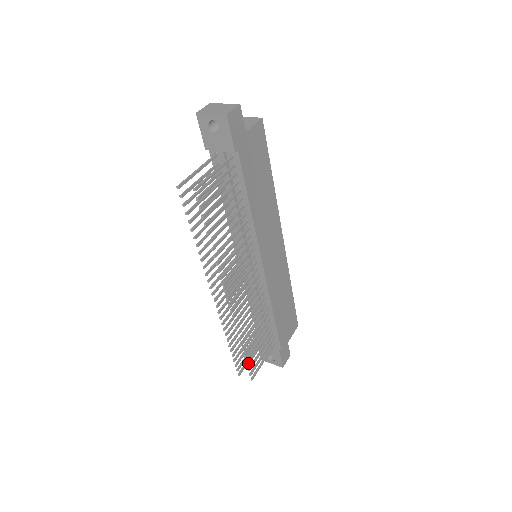
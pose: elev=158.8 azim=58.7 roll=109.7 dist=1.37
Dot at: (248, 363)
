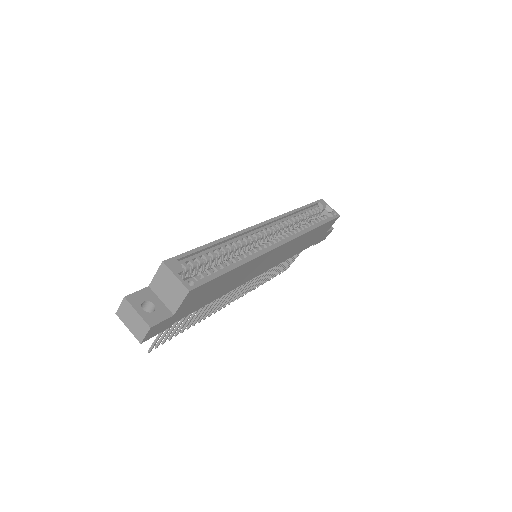
Dot at: (276, 275)
